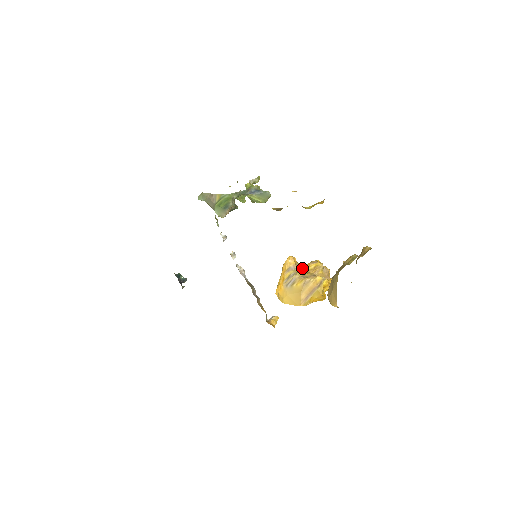
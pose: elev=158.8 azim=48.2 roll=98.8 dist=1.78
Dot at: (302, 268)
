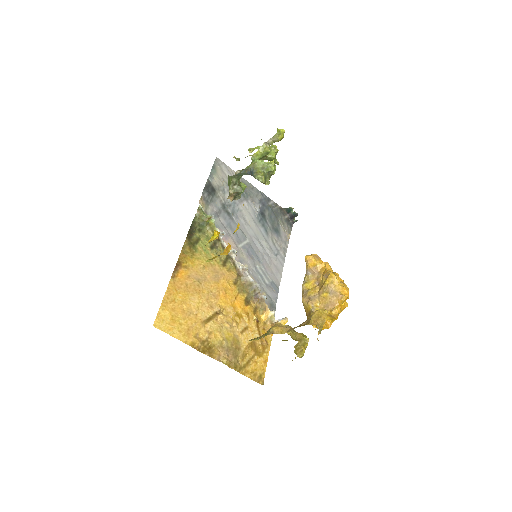
Dot at: (317, 276)
